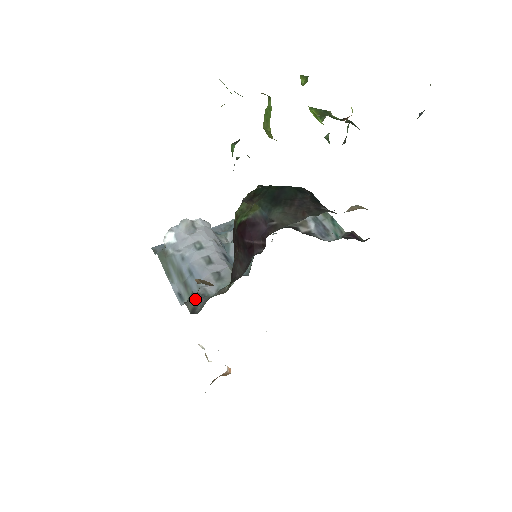
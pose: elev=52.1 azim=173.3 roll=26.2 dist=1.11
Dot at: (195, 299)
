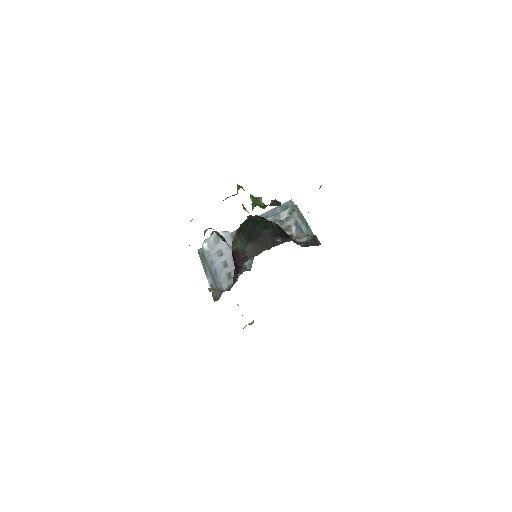
Dot at: (216, 292)
